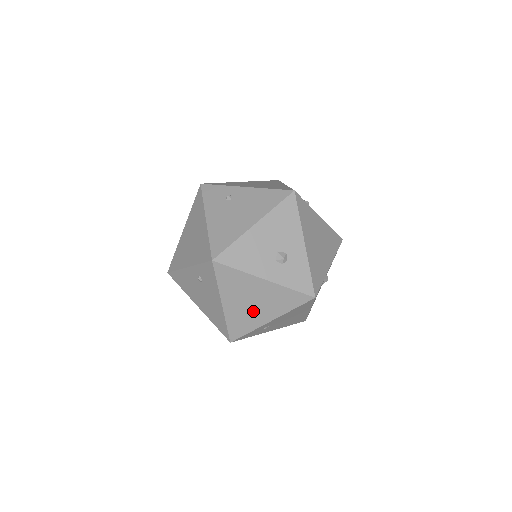
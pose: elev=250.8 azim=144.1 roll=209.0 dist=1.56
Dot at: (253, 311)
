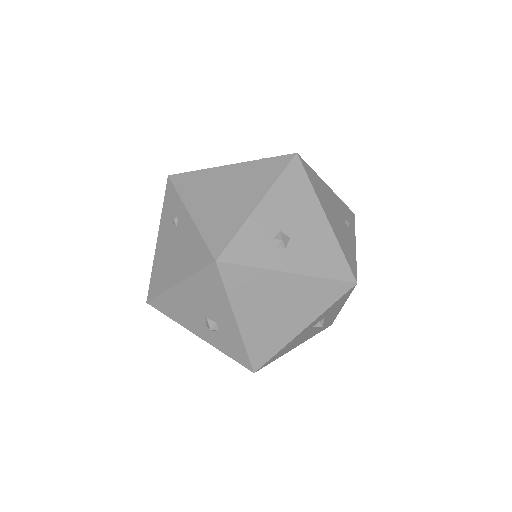
Dot at: occluded
